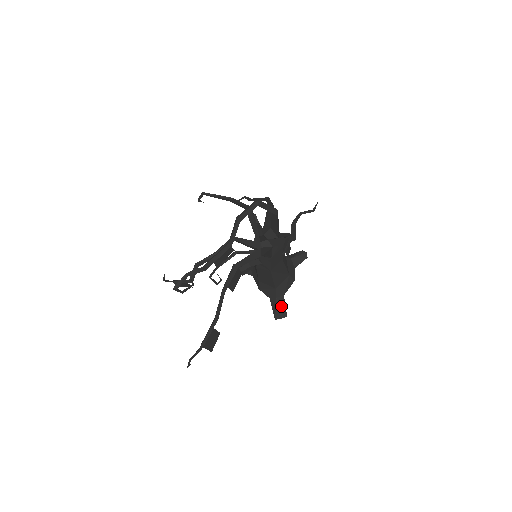
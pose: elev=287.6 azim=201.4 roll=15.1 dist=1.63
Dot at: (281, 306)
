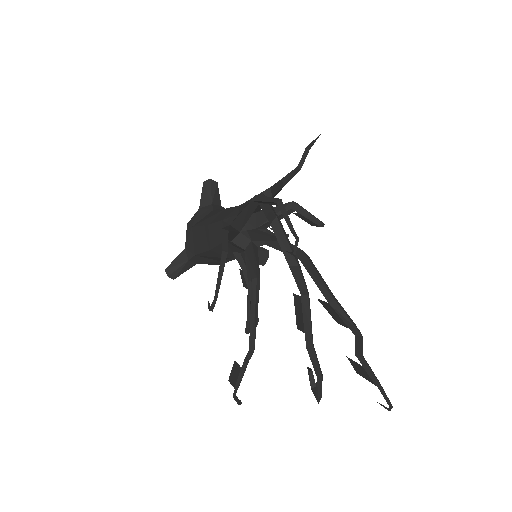
Dot at: occluded
